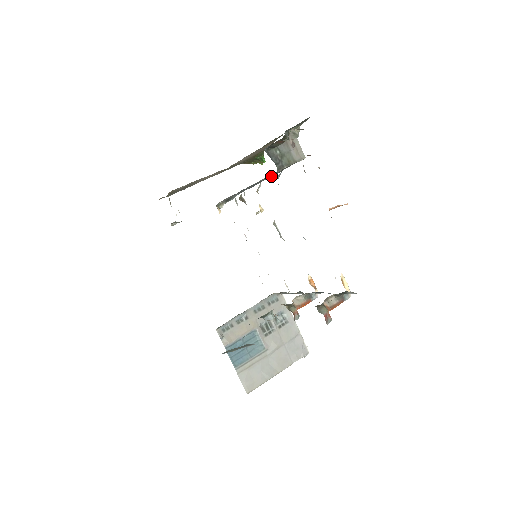
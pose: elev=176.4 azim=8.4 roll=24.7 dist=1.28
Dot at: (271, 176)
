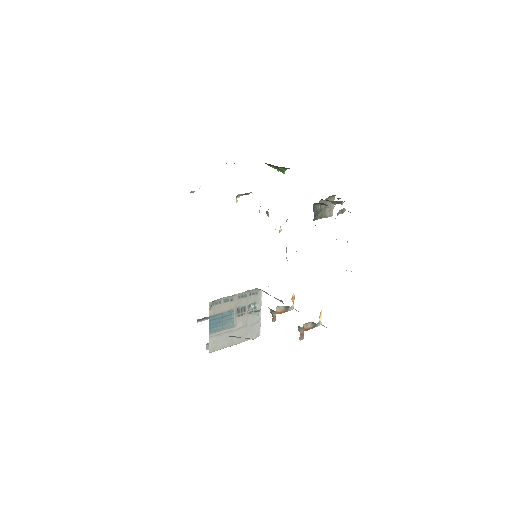
Dot at: occluded
